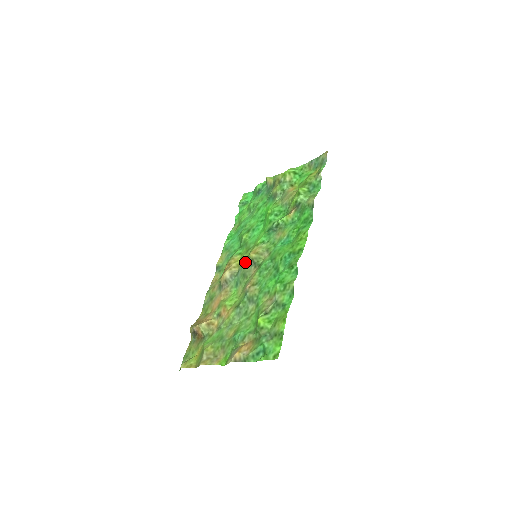
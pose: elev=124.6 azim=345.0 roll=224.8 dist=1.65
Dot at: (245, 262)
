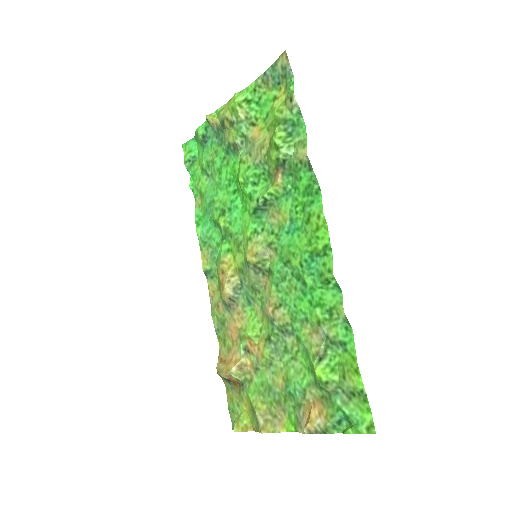
Dot at: (245, 268)
